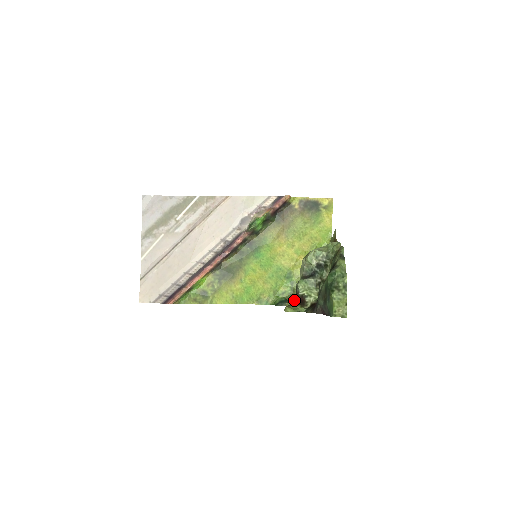
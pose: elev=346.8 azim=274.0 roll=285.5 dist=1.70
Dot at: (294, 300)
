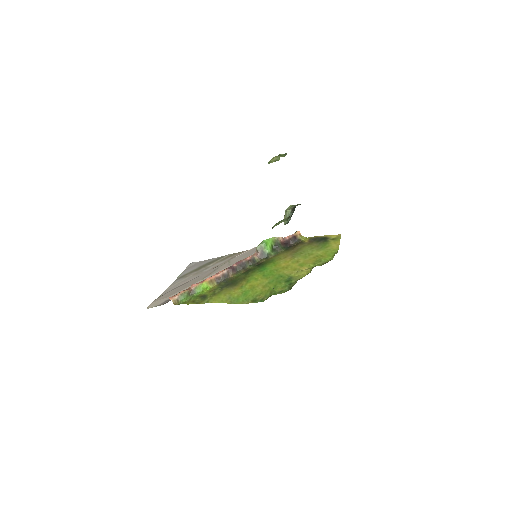
Dot at: occluded
